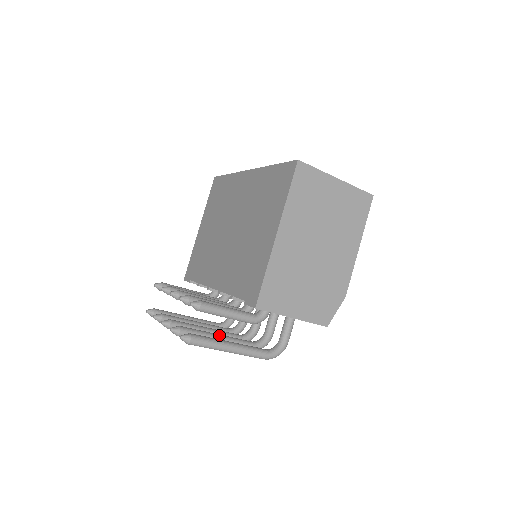
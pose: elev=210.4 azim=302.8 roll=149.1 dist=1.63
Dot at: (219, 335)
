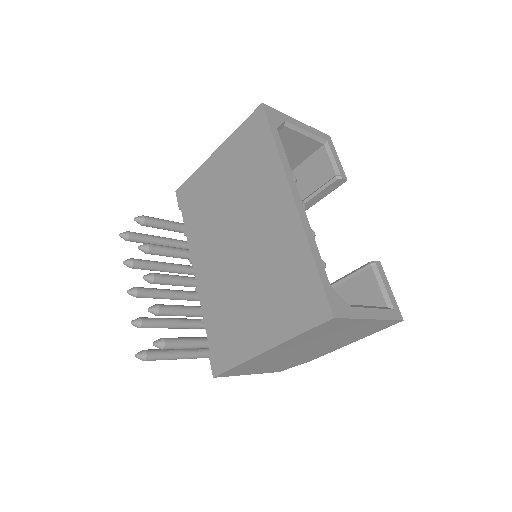
Dot at: (181, 324)
